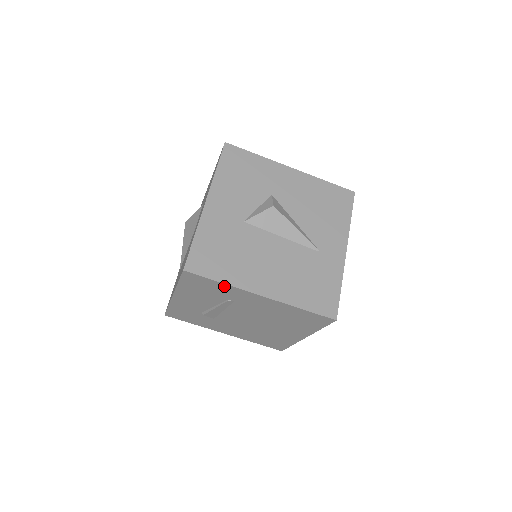
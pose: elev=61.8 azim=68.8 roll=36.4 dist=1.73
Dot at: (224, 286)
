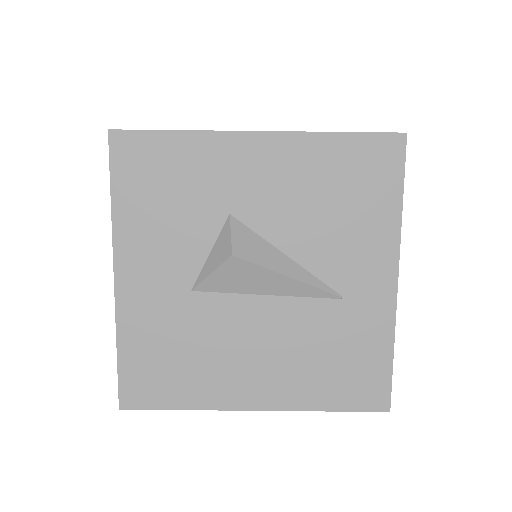
Dot at: occluded
